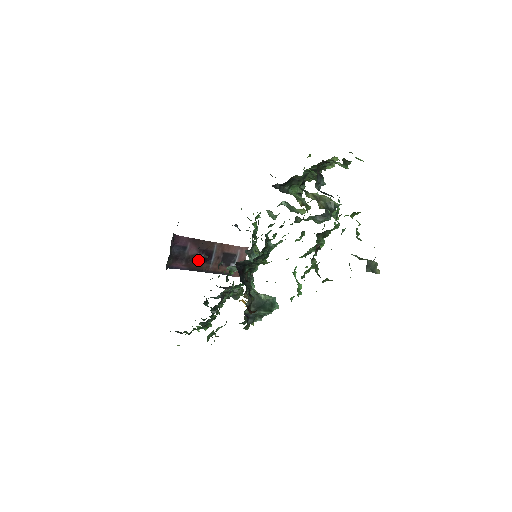
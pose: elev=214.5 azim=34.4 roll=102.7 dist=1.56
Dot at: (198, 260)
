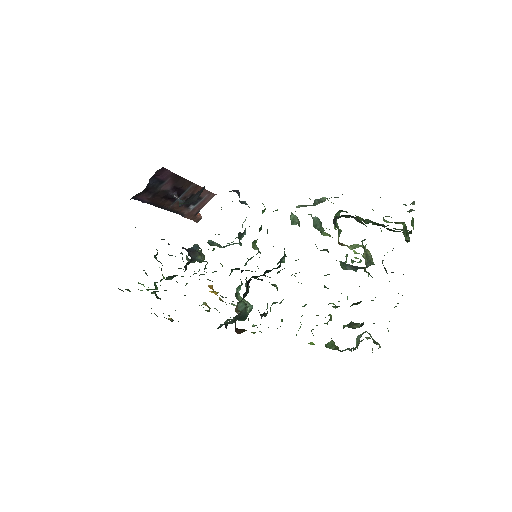
Dot at: (165, 196)
